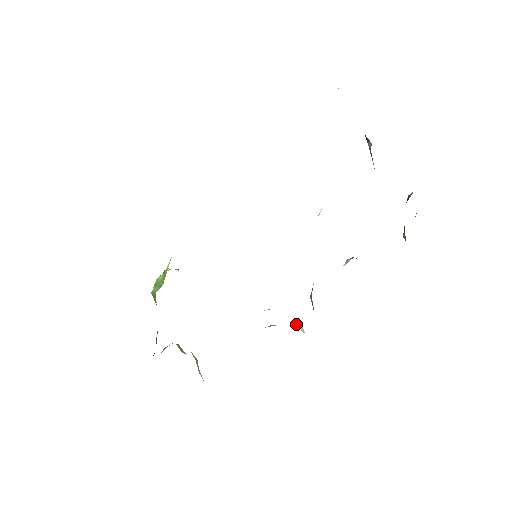
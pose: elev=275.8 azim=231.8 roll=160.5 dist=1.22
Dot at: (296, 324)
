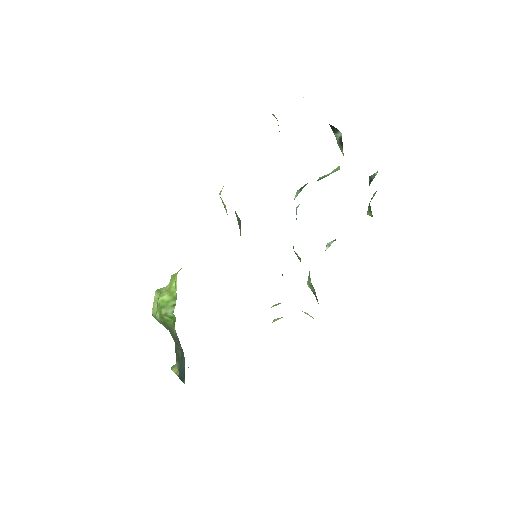
Dot at: occluded
